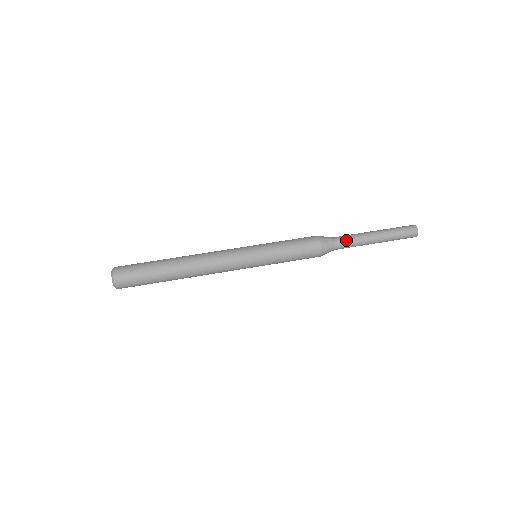
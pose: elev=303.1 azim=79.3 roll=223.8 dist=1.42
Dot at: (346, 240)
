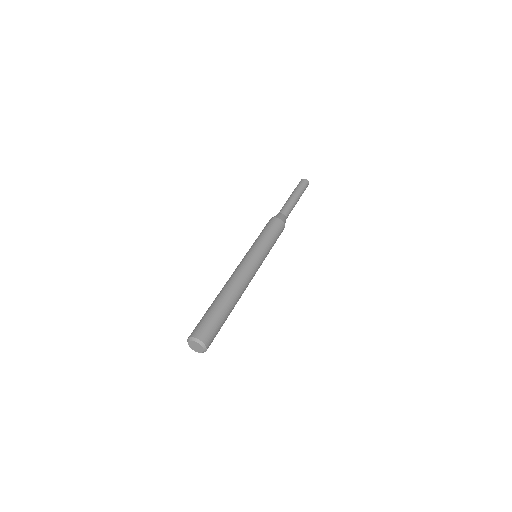
Dot at: (284, 208)
